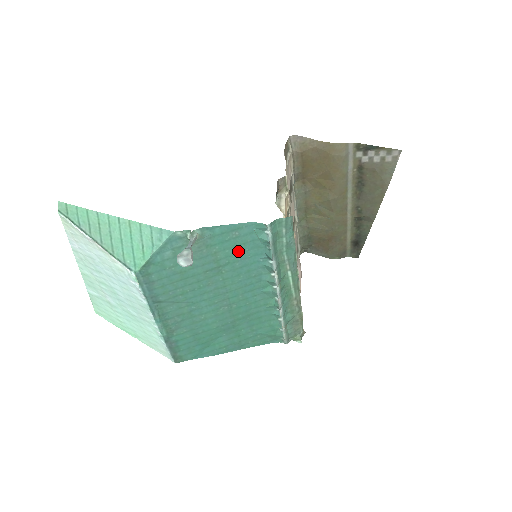
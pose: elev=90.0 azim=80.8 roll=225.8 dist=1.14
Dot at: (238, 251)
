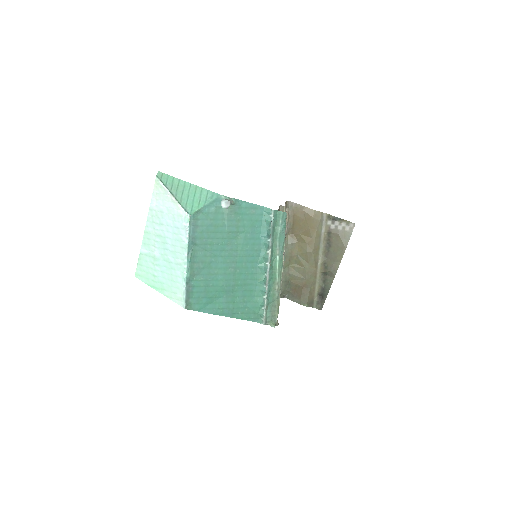
Dot at: (251, 225)
